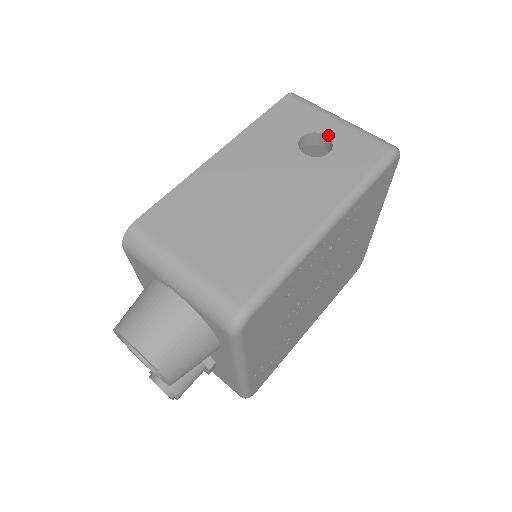
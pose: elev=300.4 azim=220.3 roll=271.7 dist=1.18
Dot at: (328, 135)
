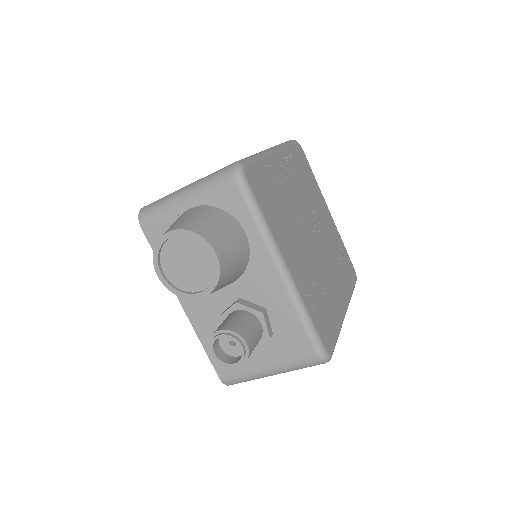
Dot at: occluded
